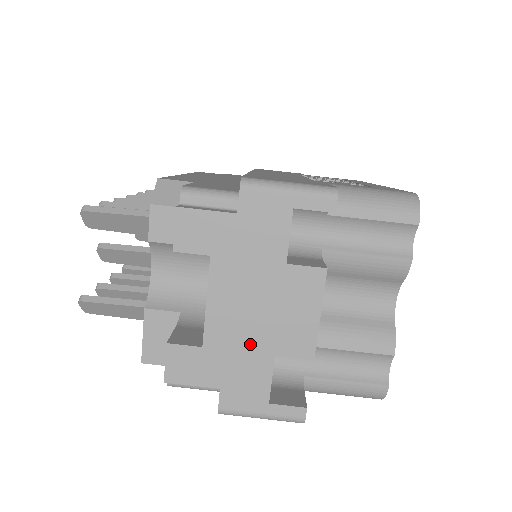
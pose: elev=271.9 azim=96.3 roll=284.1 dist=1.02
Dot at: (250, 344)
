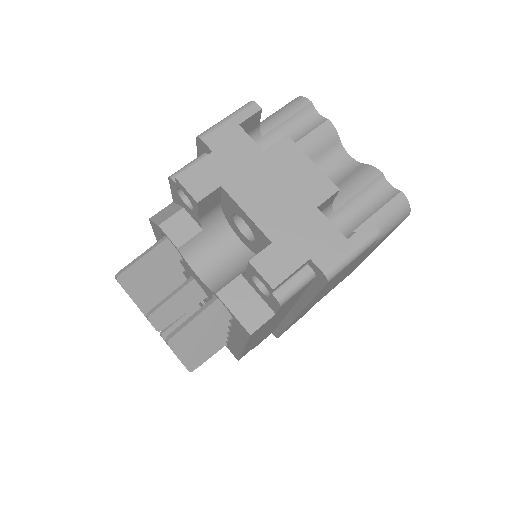
Dot at: (296, 214)
